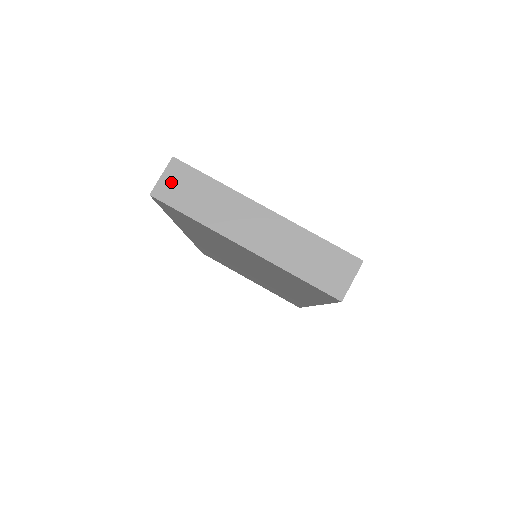
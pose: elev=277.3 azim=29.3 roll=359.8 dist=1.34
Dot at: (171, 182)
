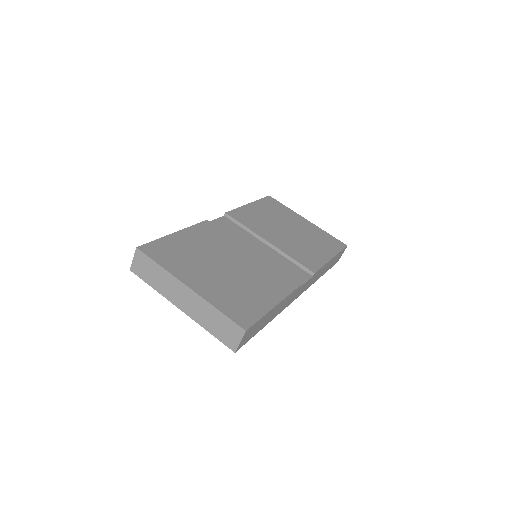
Dot at: (138, 264)
